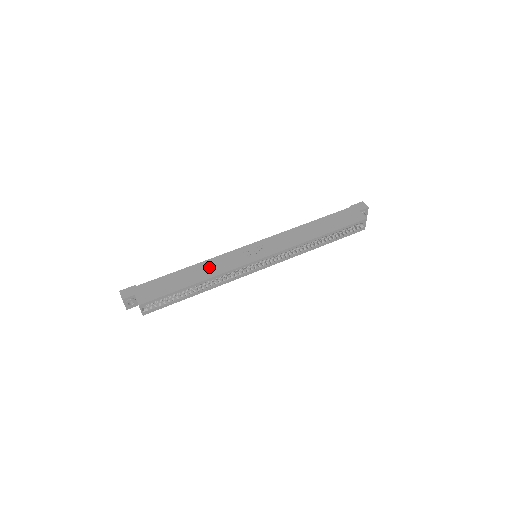
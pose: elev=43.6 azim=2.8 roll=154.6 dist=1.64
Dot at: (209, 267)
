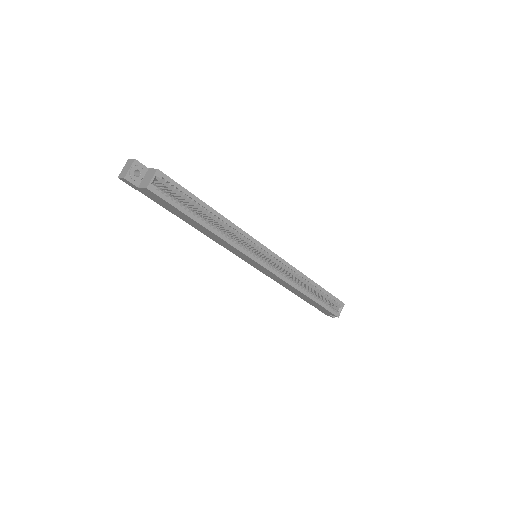
Dot at: occluded
